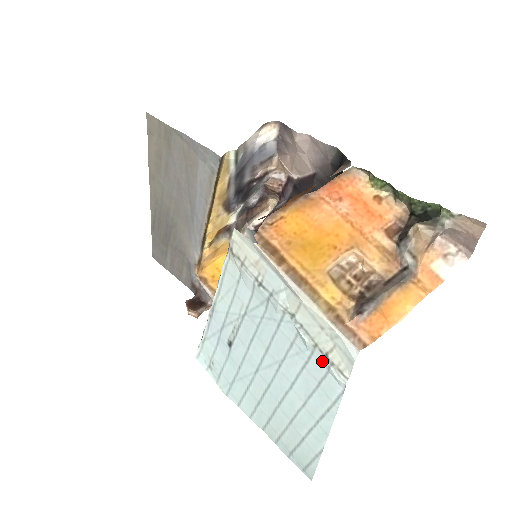
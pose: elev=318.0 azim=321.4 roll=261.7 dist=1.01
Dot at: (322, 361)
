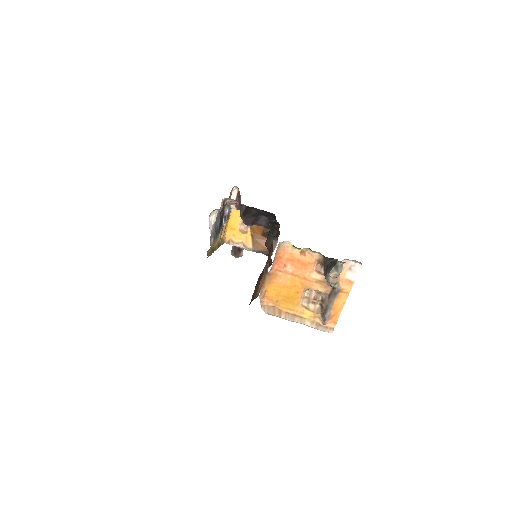
Dot at: occluded
